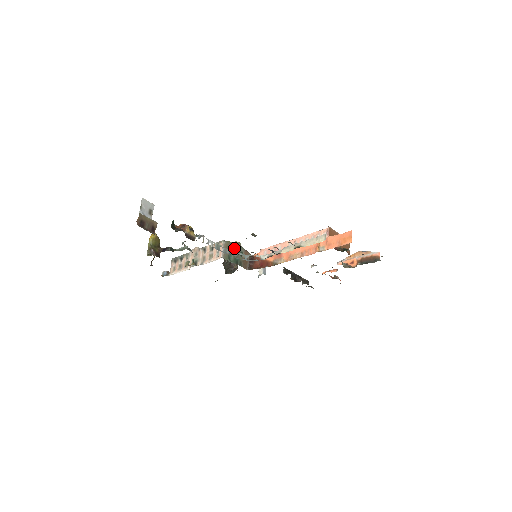
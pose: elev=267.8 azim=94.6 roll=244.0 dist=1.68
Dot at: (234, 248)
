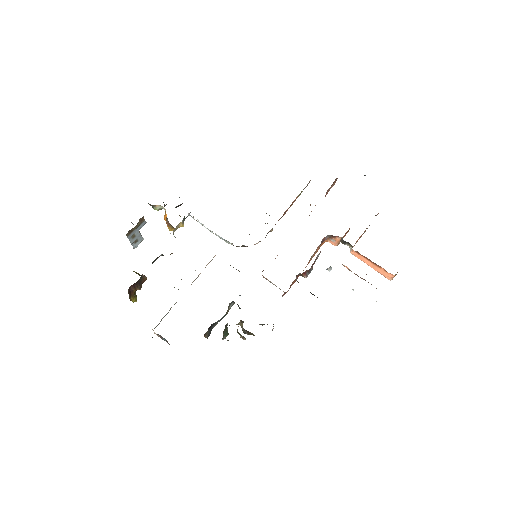
Dot at: (230, 265)
